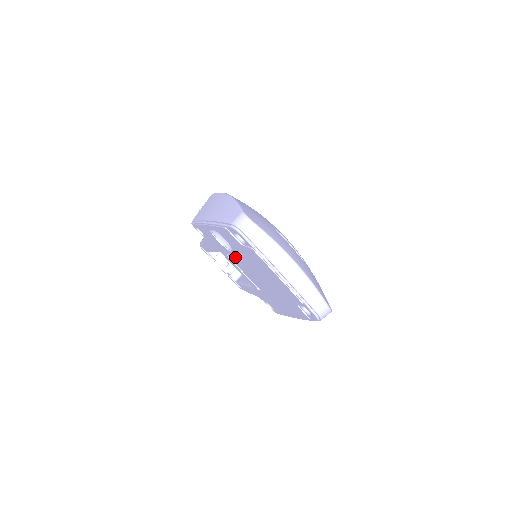
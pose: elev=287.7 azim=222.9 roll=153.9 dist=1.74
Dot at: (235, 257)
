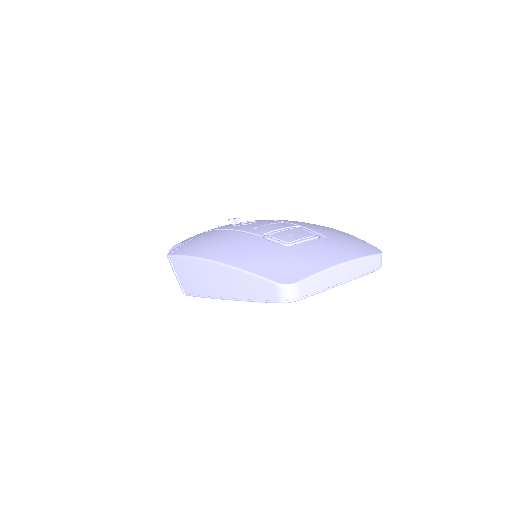
Dot at: occluded
